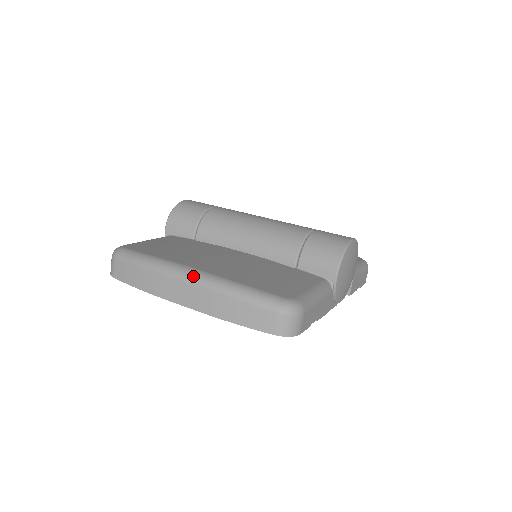
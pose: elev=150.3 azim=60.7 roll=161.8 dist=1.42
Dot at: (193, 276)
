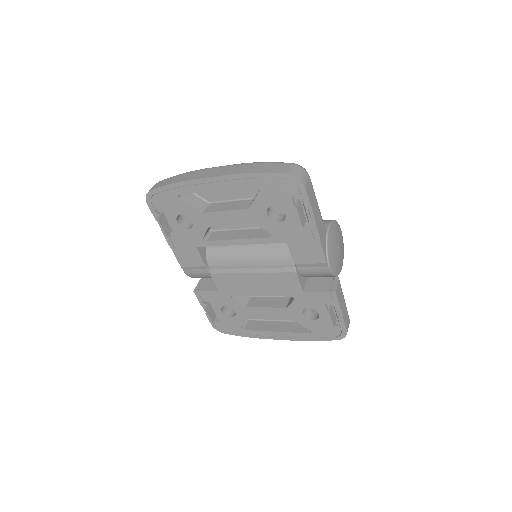
Dot at: (227, 165)
